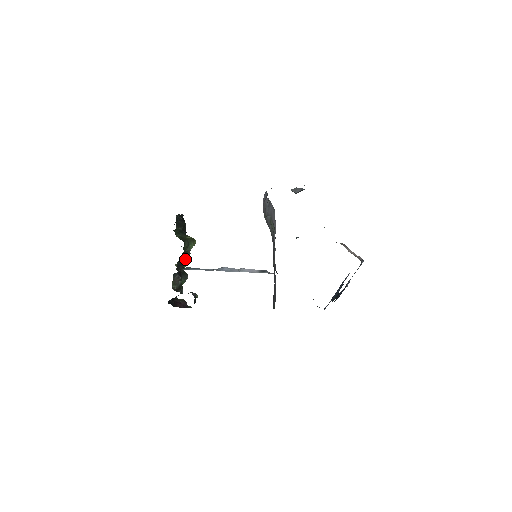
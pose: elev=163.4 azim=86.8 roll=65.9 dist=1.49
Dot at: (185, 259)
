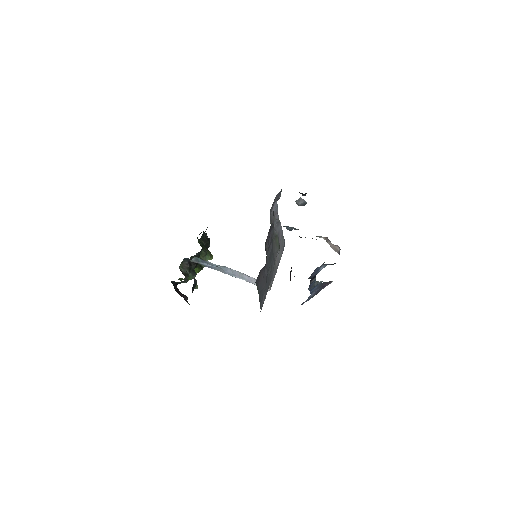
Dot at: (199, 265)
